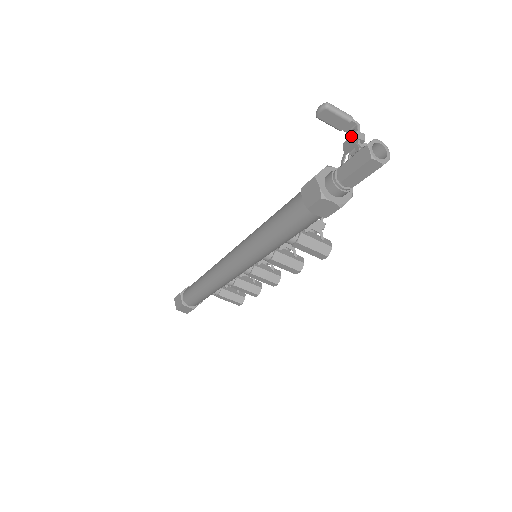
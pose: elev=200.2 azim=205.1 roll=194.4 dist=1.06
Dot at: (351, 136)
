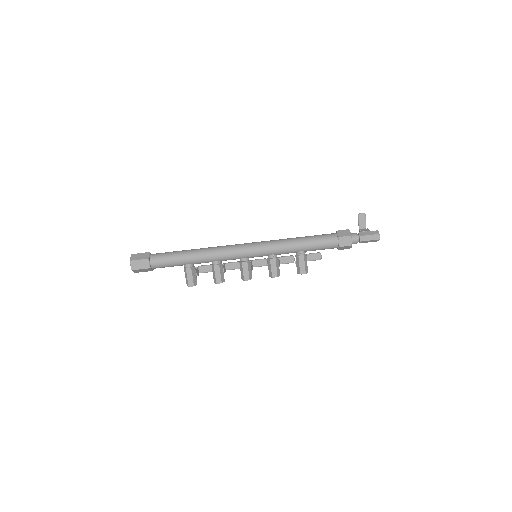
Dot at: (365, 229)
